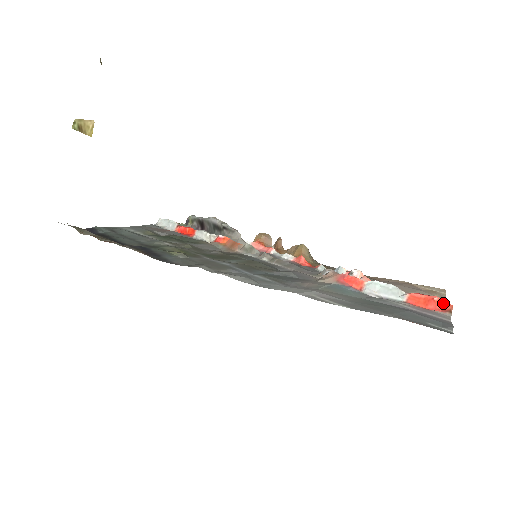
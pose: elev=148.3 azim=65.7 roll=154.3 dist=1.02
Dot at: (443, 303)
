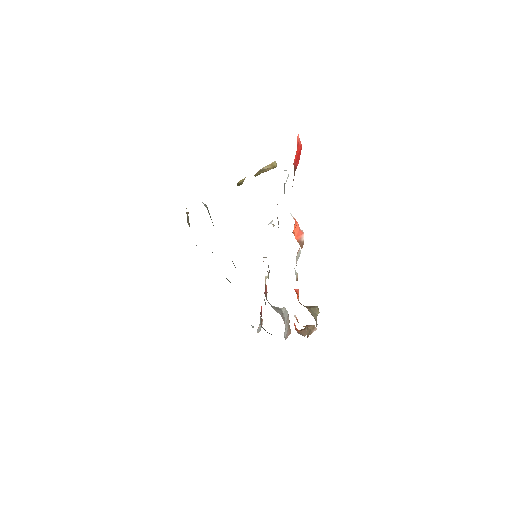
Dot at: occluded
